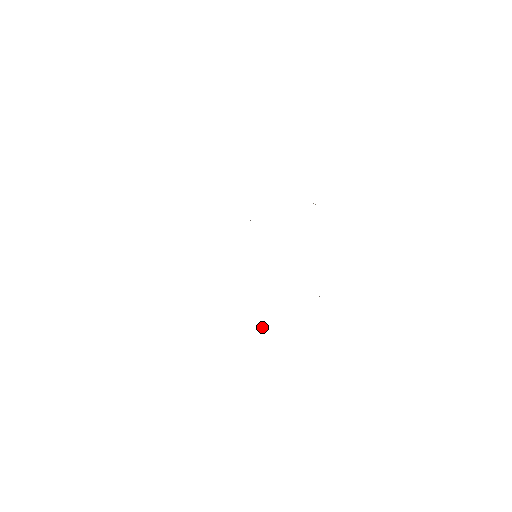
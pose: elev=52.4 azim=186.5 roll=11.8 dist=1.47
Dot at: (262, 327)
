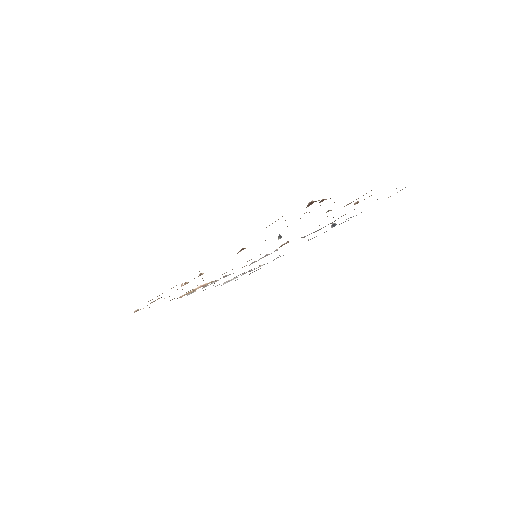
Dot at: (197, 287)
